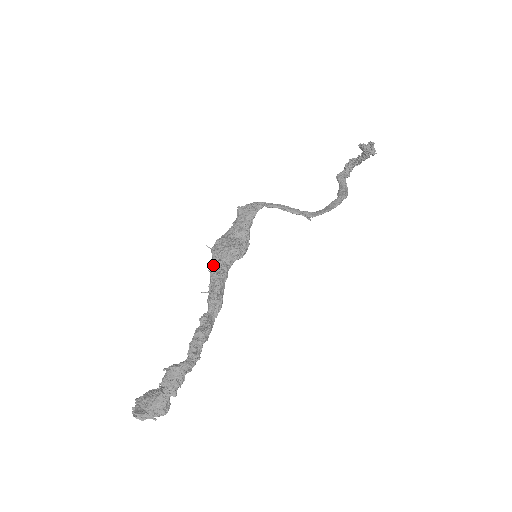
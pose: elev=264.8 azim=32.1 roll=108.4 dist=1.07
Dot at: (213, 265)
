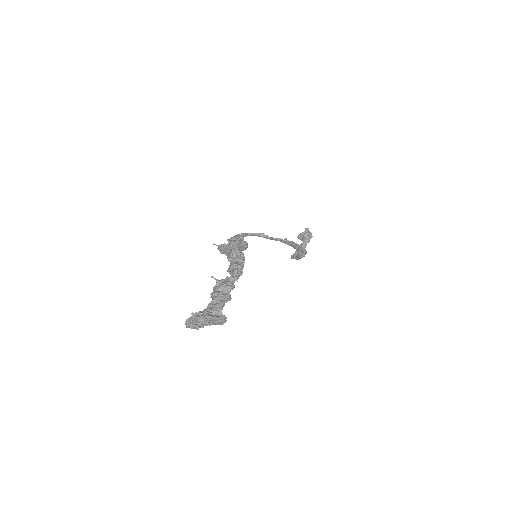
Dot at: (225, 246)
